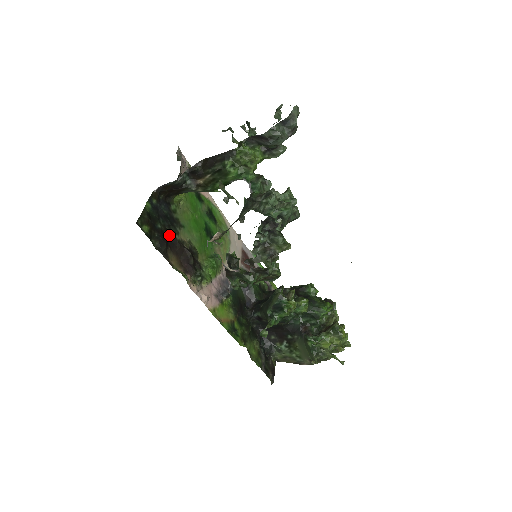
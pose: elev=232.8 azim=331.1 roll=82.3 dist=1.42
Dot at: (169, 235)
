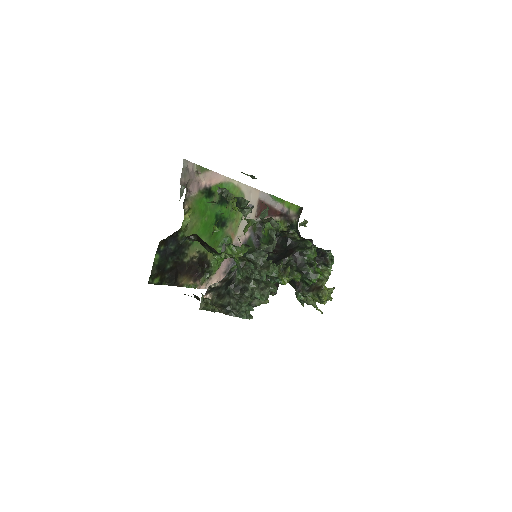
Dot at: (178, 265)
